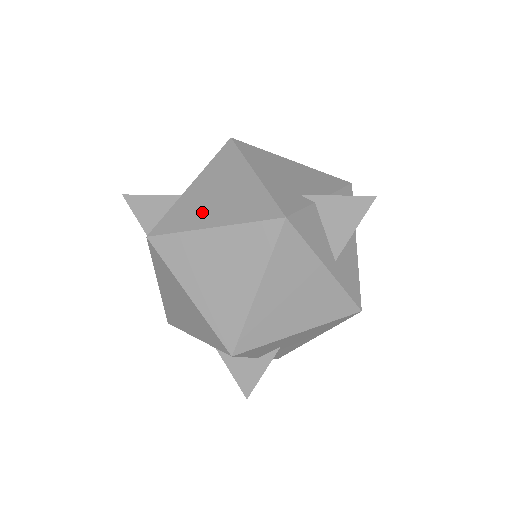
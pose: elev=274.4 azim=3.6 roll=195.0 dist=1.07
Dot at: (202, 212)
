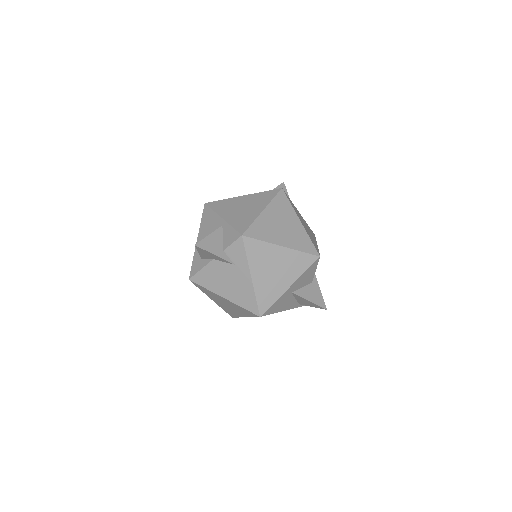
Dot at: (248, 213)
